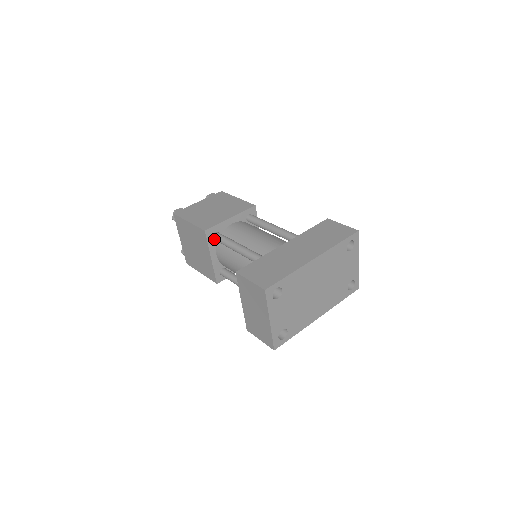
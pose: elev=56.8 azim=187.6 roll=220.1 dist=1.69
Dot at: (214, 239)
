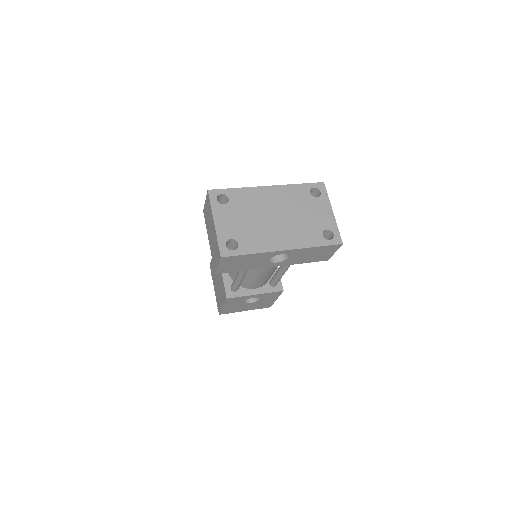
Dot at: occluded
